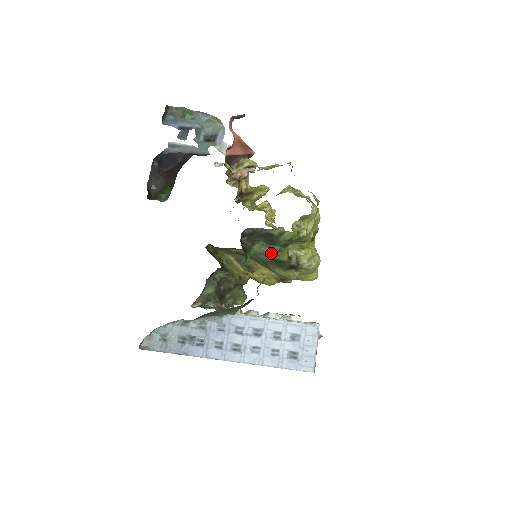
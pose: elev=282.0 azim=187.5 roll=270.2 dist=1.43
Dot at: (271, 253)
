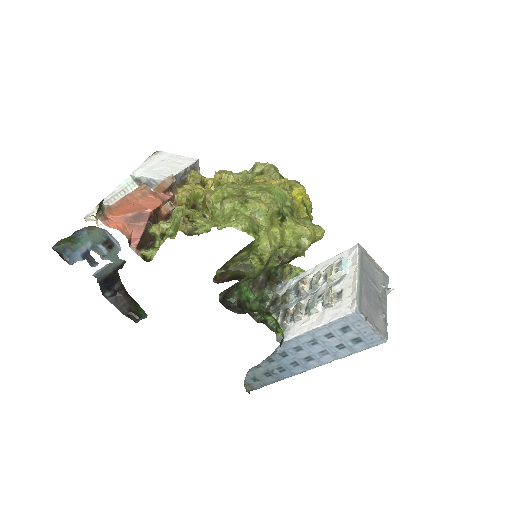
Dot at: occluded
